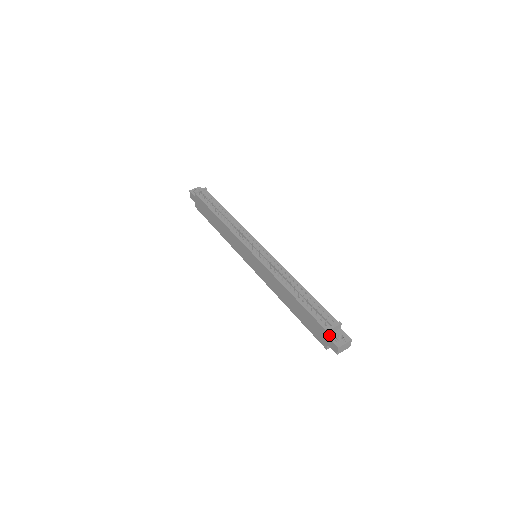
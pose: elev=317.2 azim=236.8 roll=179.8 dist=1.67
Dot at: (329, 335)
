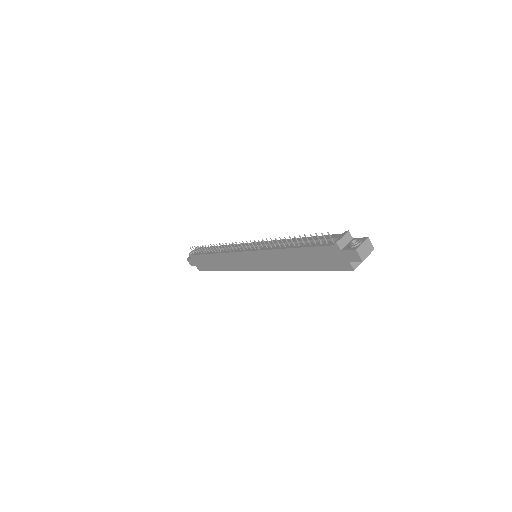
Dot at: (342, 249)
